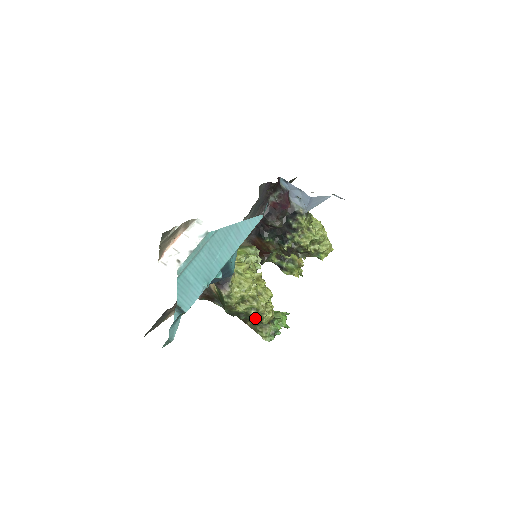
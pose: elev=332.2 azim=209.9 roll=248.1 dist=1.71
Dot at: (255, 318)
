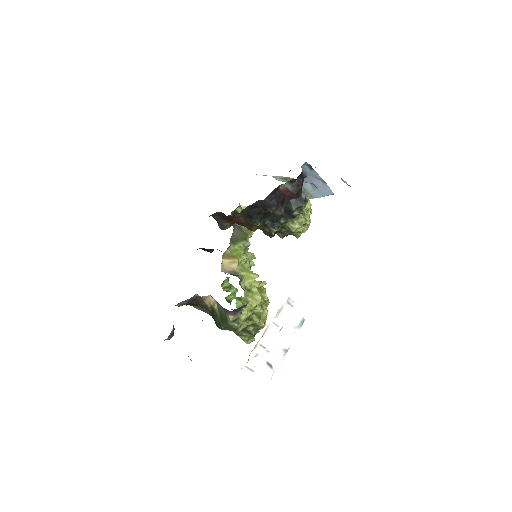
Dot at: (252, 333)
